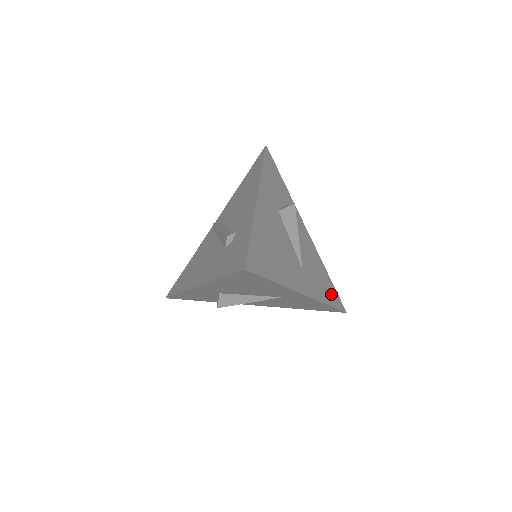
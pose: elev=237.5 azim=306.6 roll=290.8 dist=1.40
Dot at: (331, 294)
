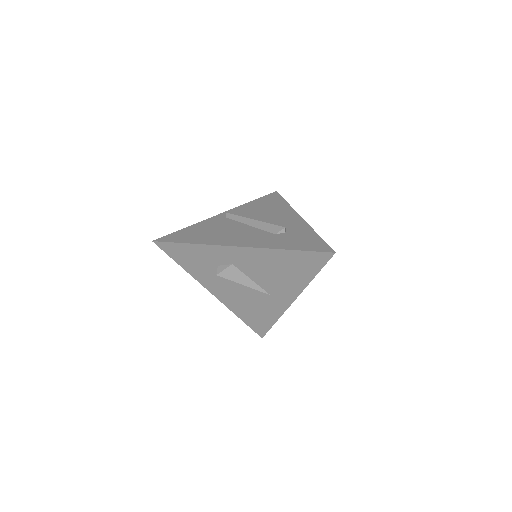
Dot at: occluded
